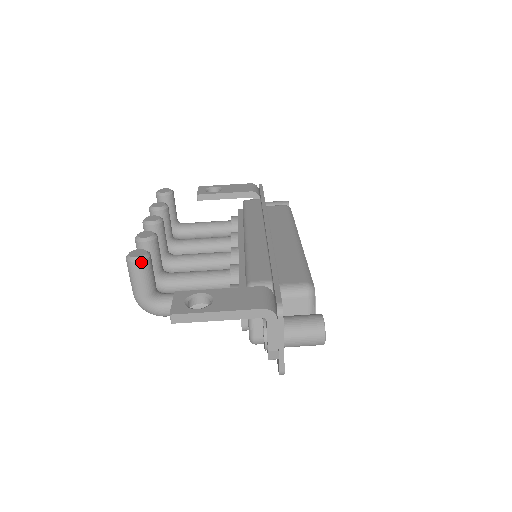
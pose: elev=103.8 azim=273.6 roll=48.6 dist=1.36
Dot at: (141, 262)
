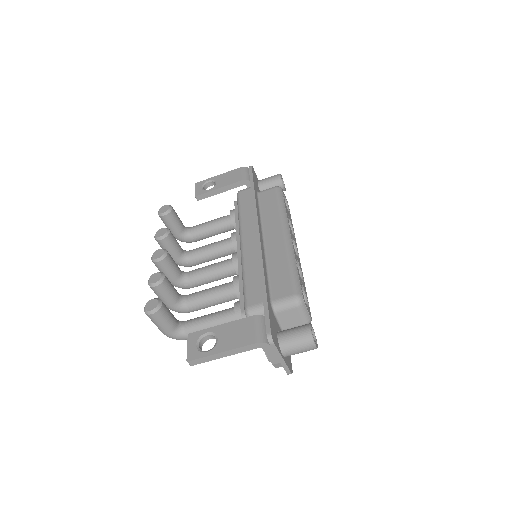
Dot at: (156, 313)
